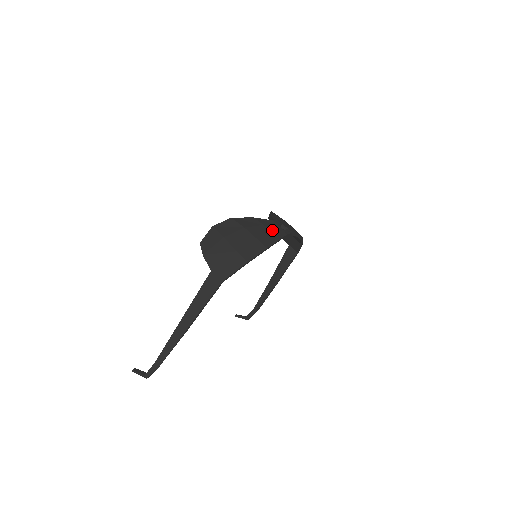
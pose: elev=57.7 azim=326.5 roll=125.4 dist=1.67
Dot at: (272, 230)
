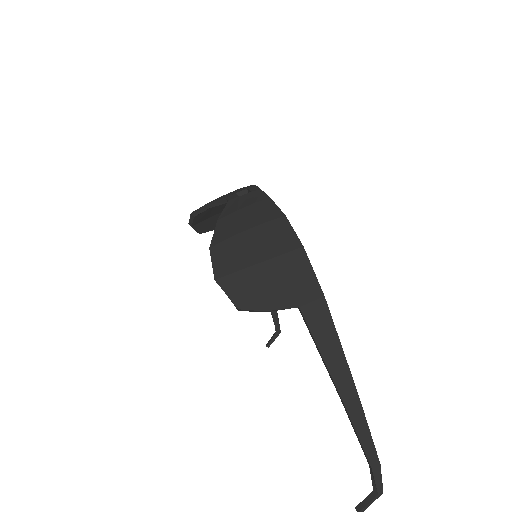
Dot at: (250, 203)
